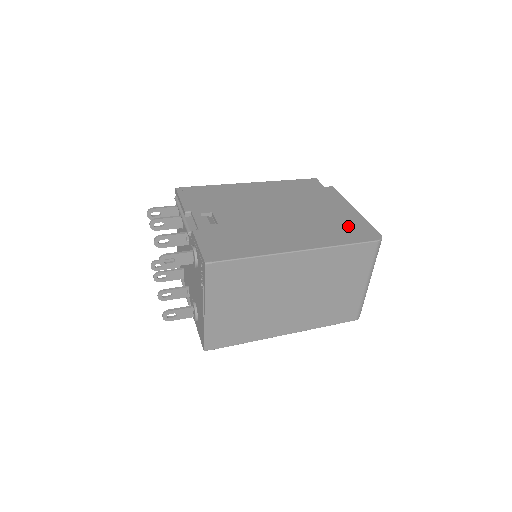
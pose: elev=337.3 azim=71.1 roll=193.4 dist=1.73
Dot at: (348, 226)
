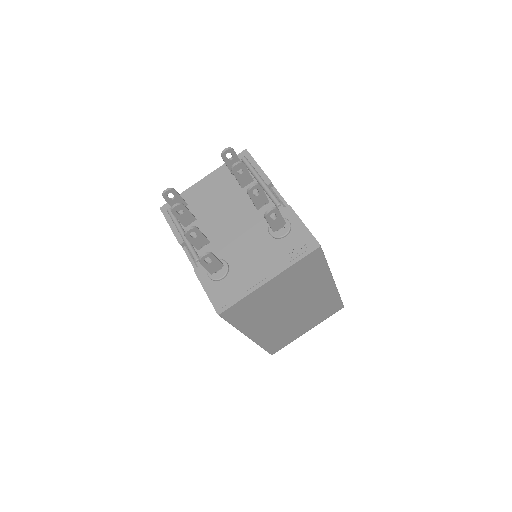
Dot at: occluded
